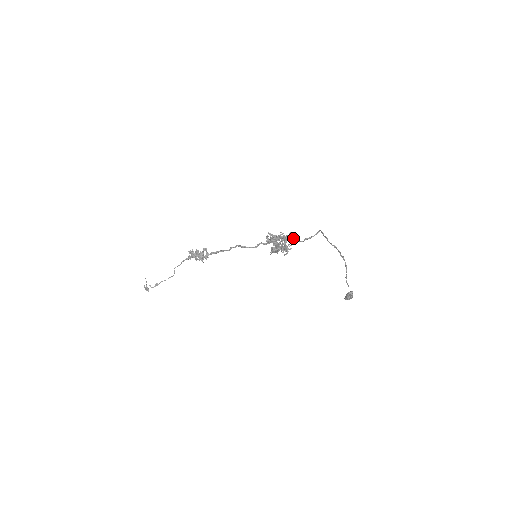
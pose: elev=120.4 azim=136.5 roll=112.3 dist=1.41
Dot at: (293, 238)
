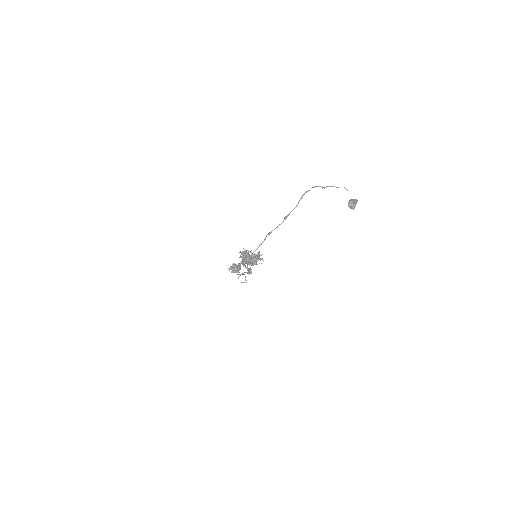
Dot at: occluded
